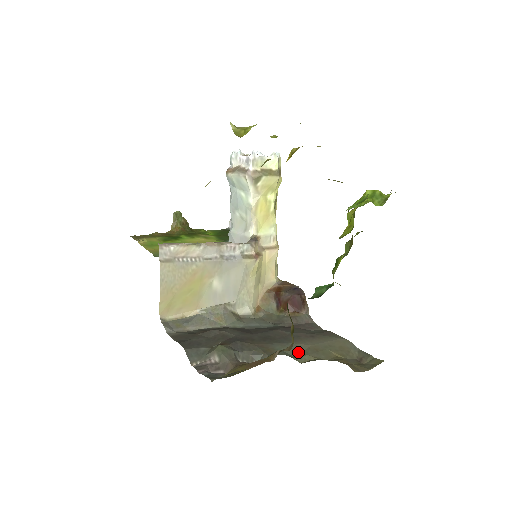
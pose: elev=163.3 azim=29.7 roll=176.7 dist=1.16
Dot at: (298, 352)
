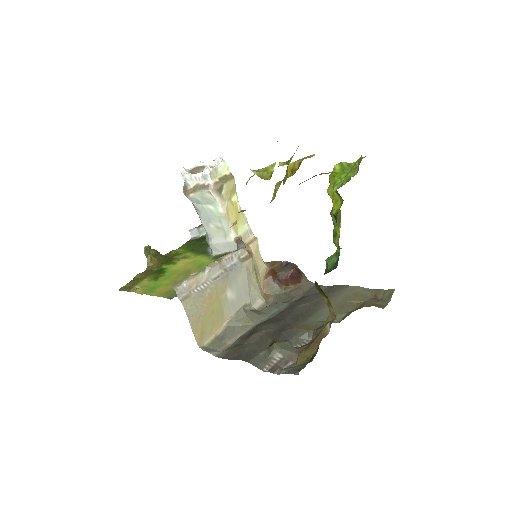
Dot at: occluded
